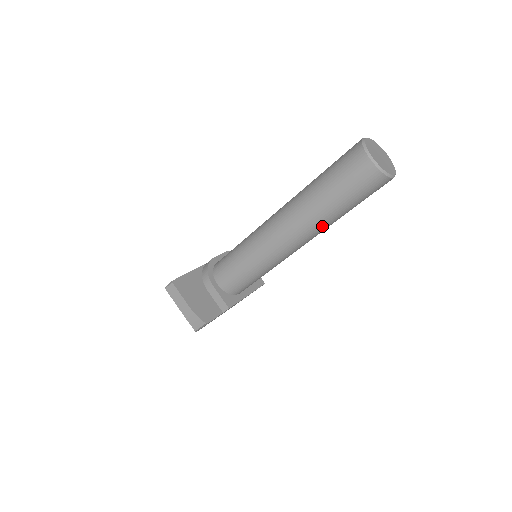
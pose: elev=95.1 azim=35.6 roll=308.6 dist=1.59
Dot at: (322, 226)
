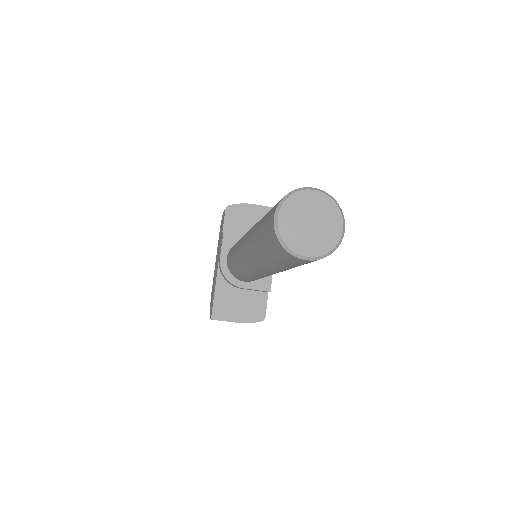
Dot at: occluded
